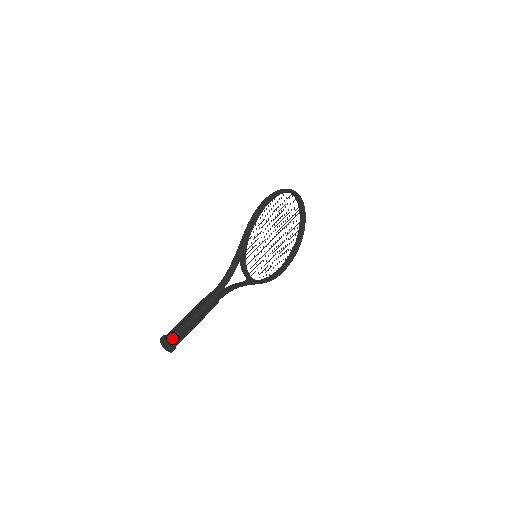
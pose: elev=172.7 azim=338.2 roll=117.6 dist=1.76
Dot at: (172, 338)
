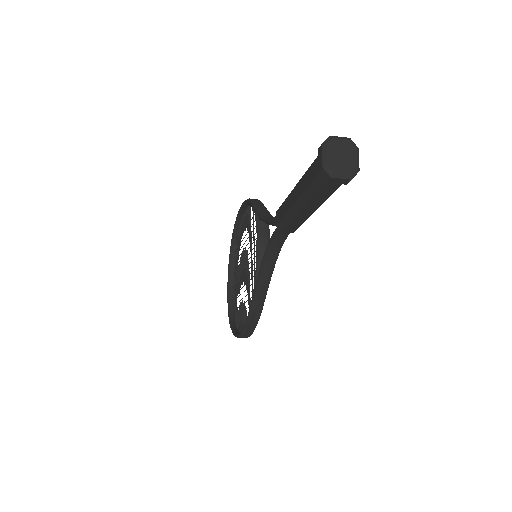
Dot at: occluded
